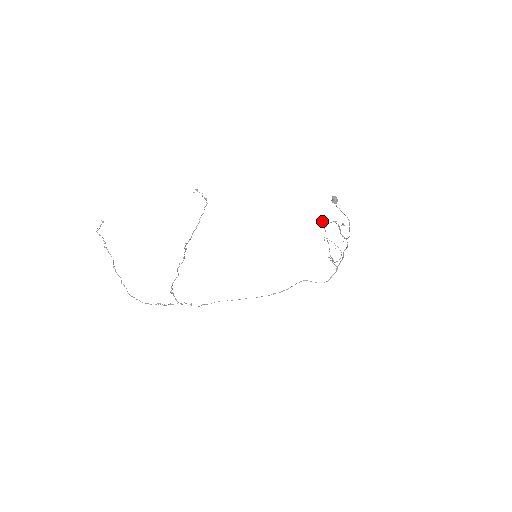
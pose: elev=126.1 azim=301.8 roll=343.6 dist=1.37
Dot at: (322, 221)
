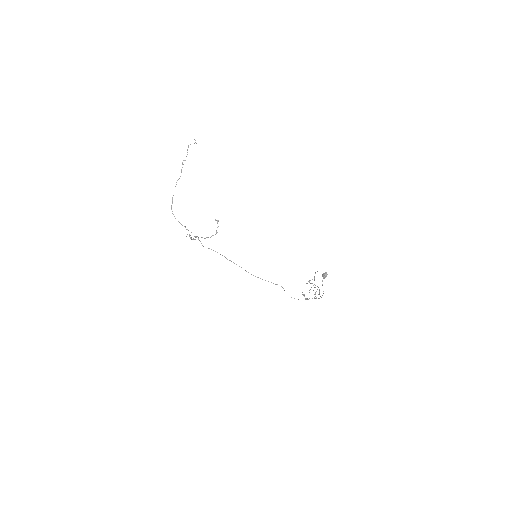
Dot at: occluded
